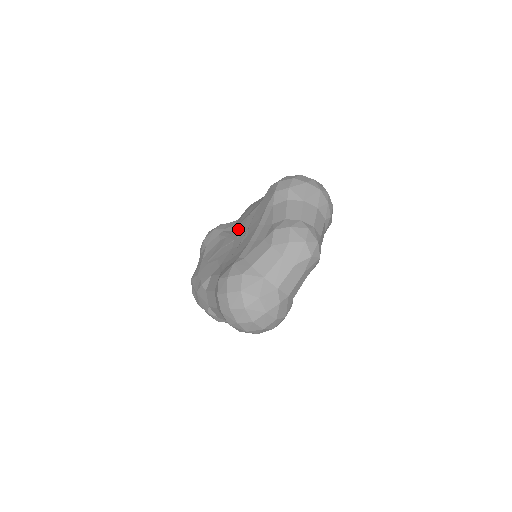
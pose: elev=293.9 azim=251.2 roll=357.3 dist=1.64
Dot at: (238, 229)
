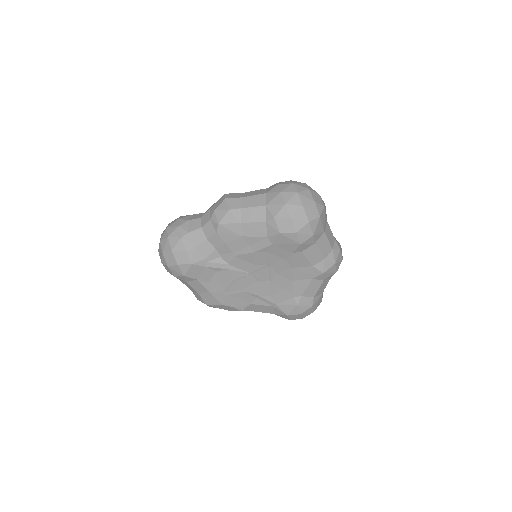
Dot at: (244, 263)
